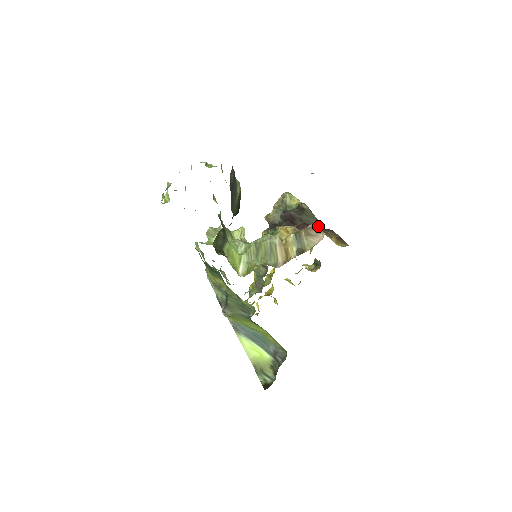
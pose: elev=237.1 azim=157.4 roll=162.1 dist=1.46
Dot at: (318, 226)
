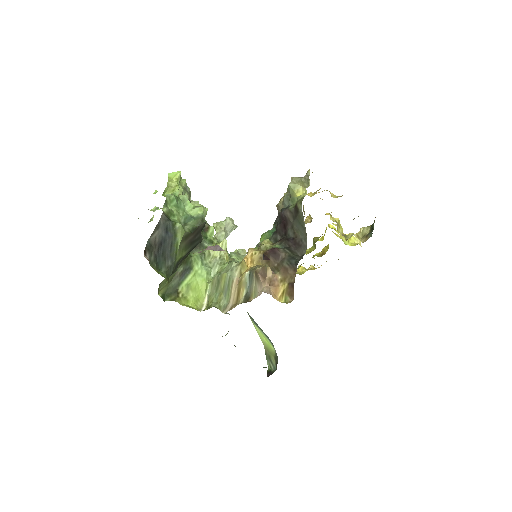
Dot at: (266, 271)
